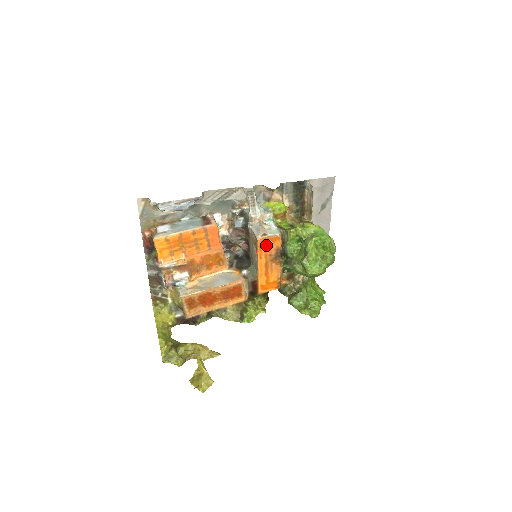
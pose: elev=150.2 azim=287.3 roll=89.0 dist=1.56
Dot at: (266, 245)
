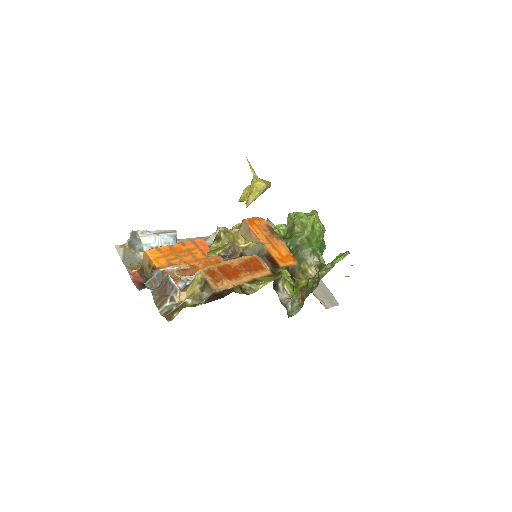
Dot at: (255, 224)
